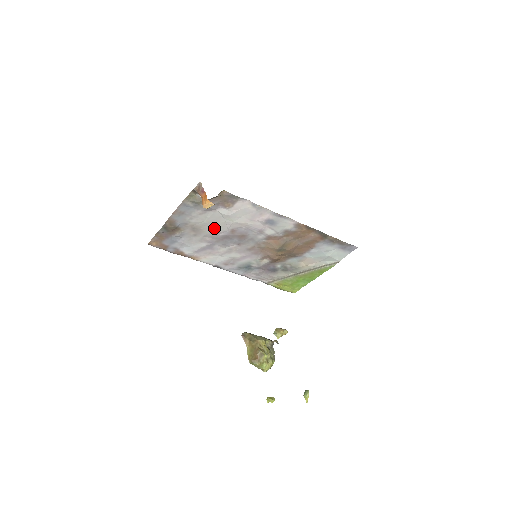
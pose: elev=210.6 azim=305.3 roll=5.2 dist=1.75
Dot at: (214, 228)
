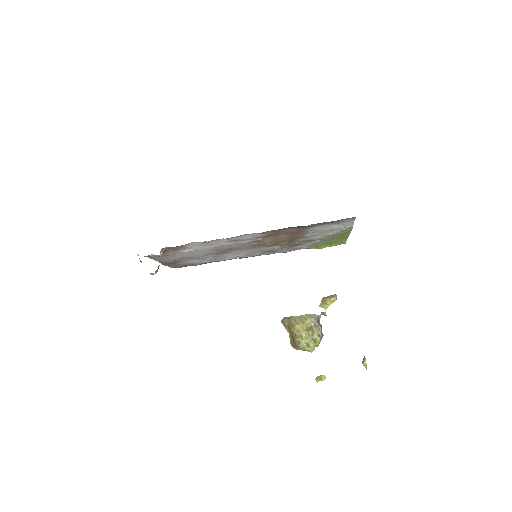
Dot at: (199, 254)
